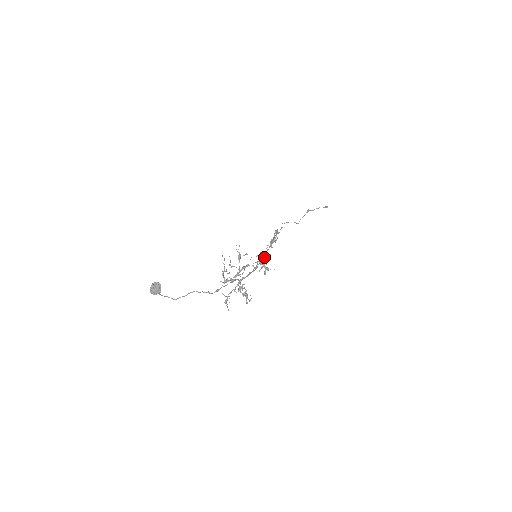
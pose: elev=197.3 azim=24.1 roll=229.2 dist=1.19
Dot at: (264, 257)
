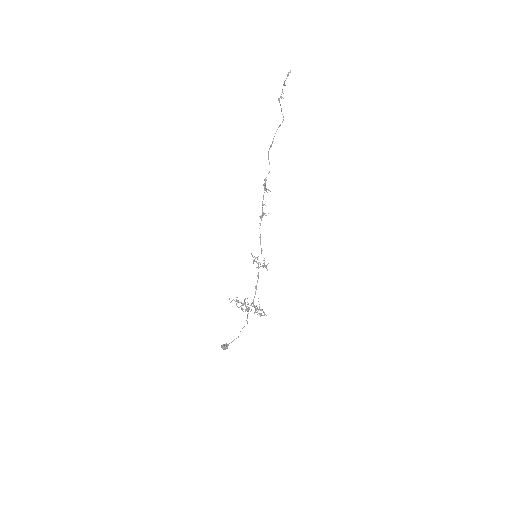
Dot at: (261, 250)
